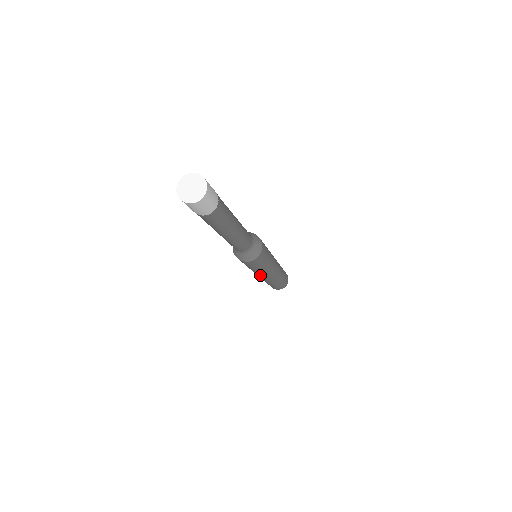
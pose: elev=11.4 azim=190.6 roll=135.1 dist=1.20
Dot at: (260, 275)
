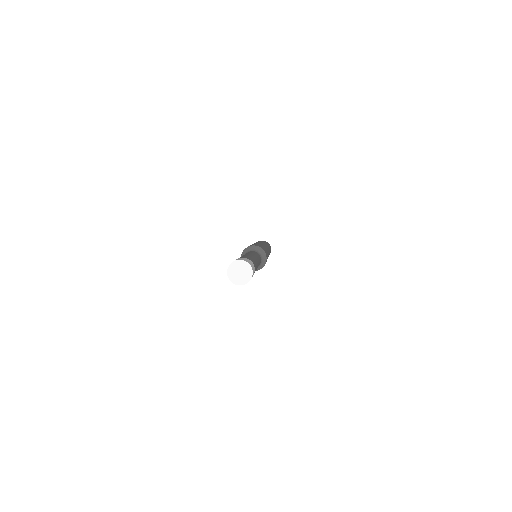
Dot at: occluded
